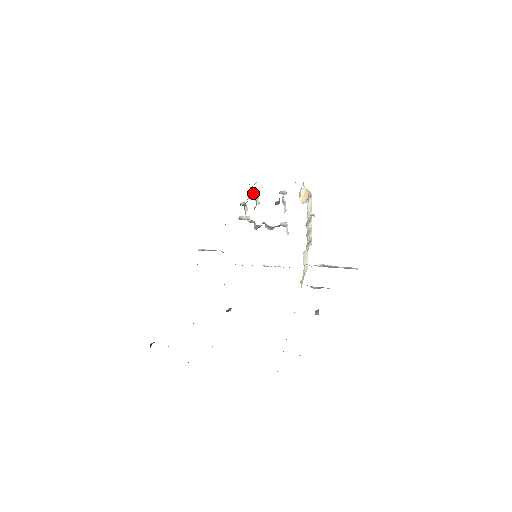
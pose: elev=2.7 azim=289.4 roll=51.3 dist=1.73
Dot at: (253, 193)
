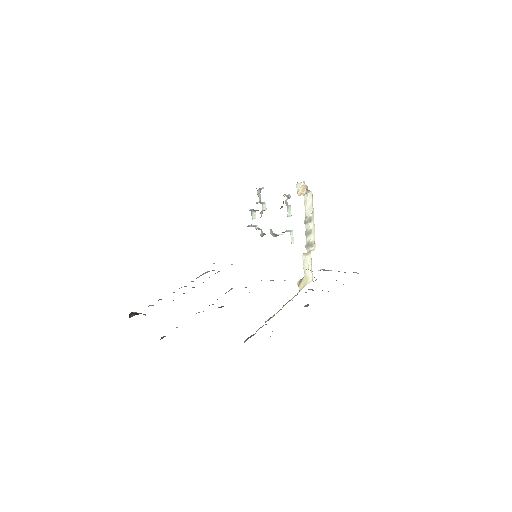
Dot at: (260, 198)
